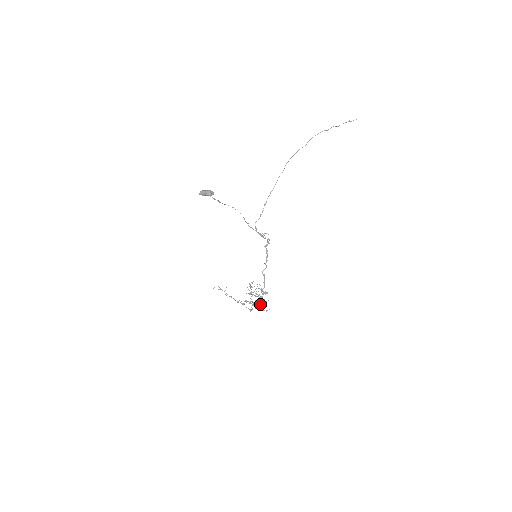
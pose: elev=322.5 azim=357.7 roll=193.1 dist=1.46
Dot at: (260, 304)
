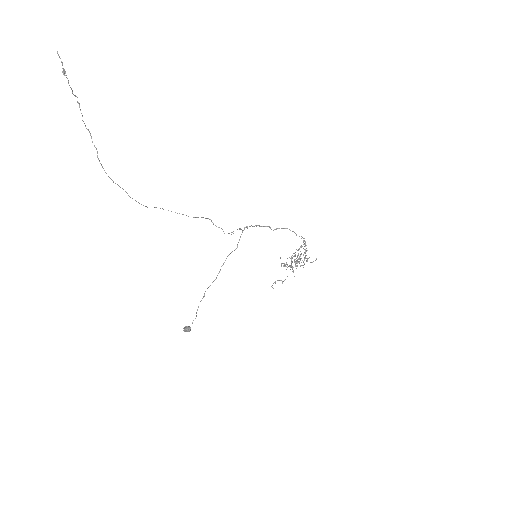
Dot at: (304, 238)
